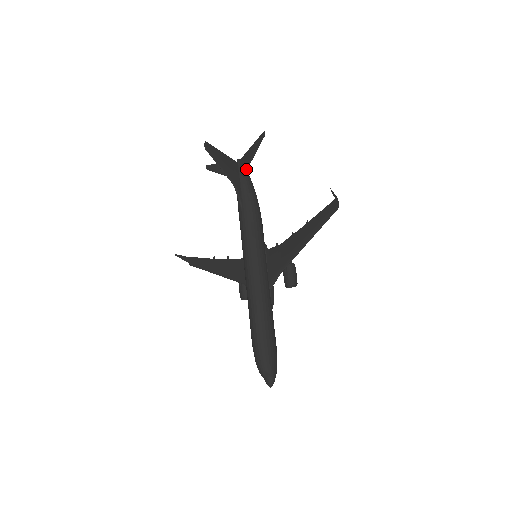
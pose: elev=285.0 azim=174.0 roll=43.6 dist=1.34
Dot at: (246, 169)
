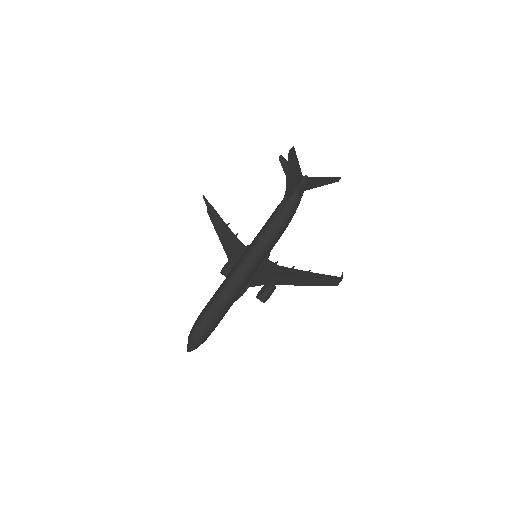
Dot at: (304, 190)
